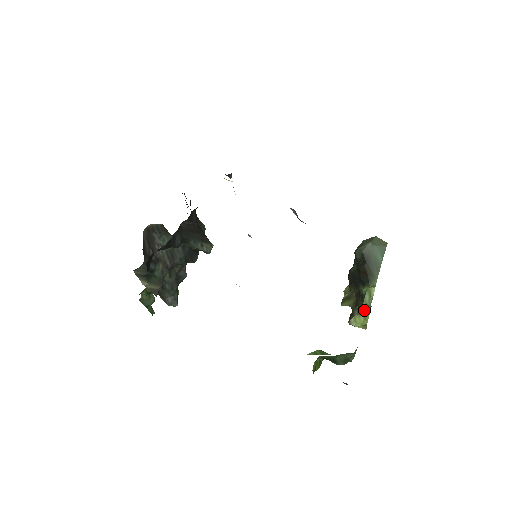
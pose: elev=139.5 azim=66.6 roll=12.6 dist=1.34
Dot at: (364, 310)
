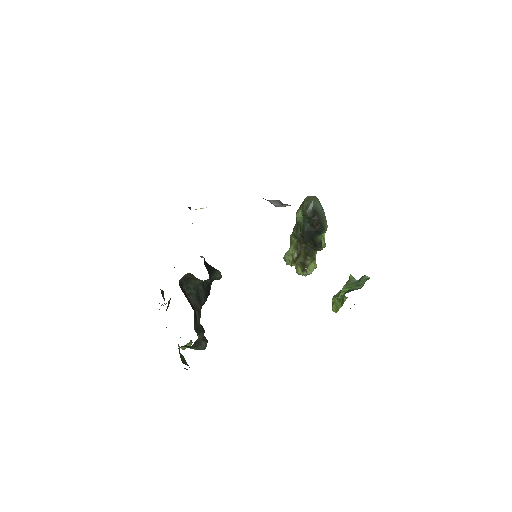
Dot at: (315, 256)
